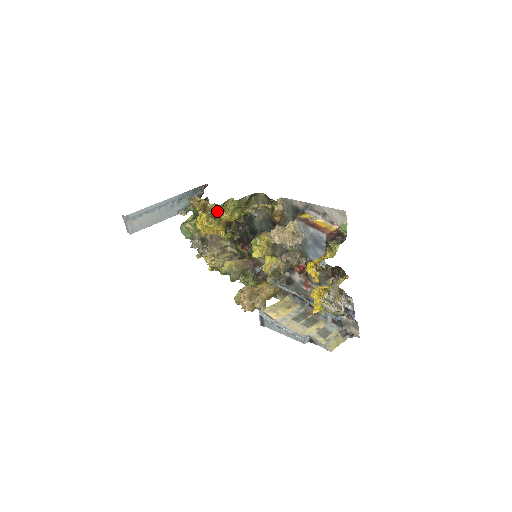
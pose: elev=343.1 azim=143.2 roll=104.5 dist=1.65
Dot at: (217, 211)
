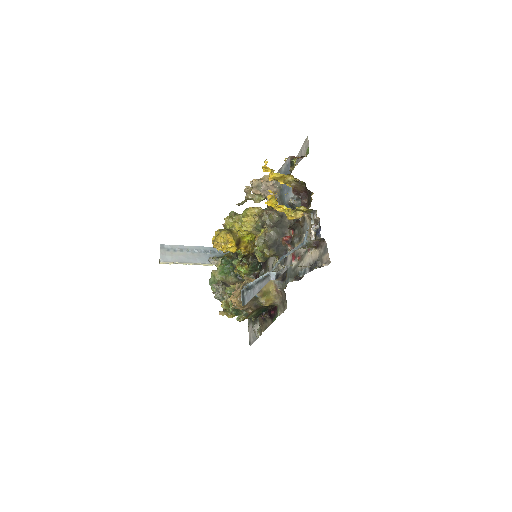
Dot at: (231, 227)
